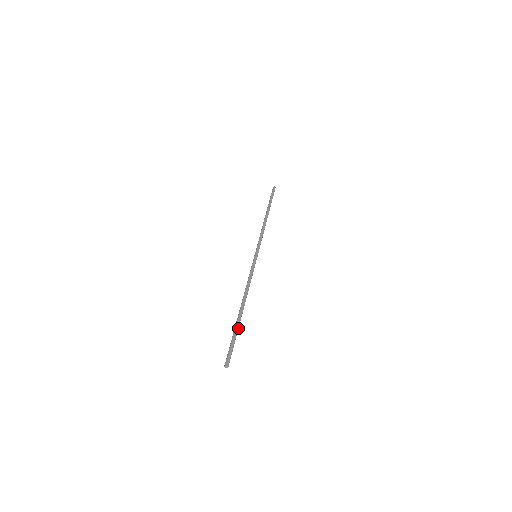
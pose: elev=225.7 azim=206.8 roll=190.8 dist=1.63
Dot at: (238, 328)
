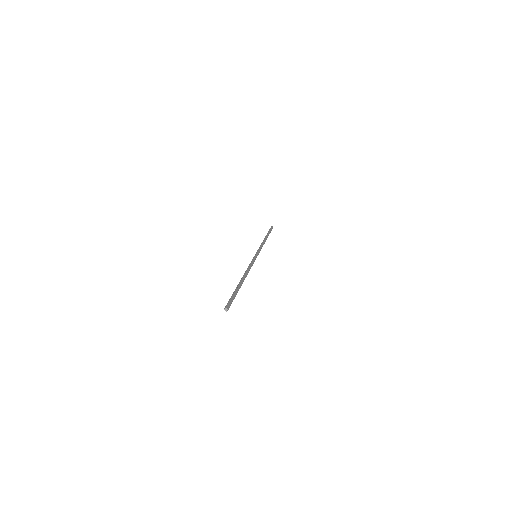
Dot at: occluded
